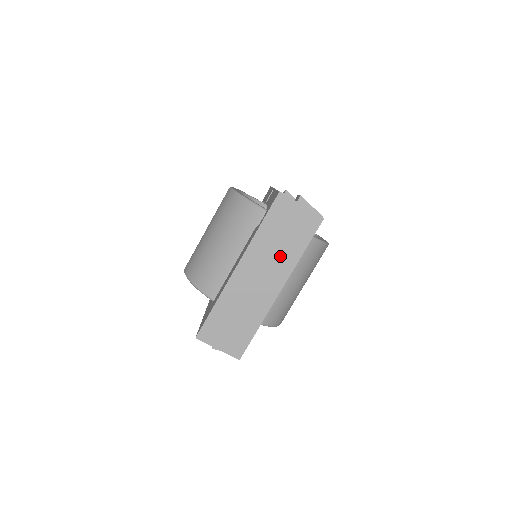
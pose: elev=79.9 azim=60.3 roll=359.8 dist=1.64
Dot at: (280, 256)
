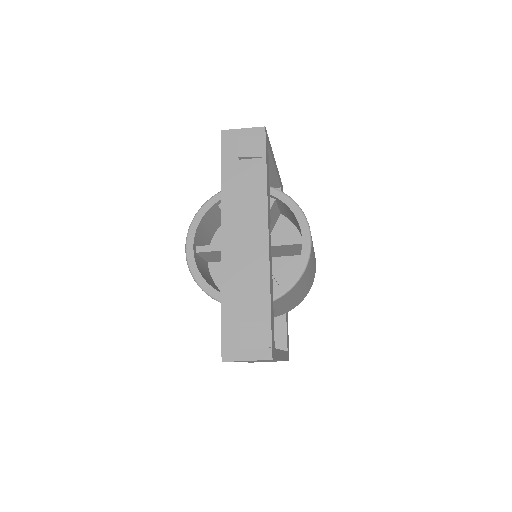
Dot at: occluded
